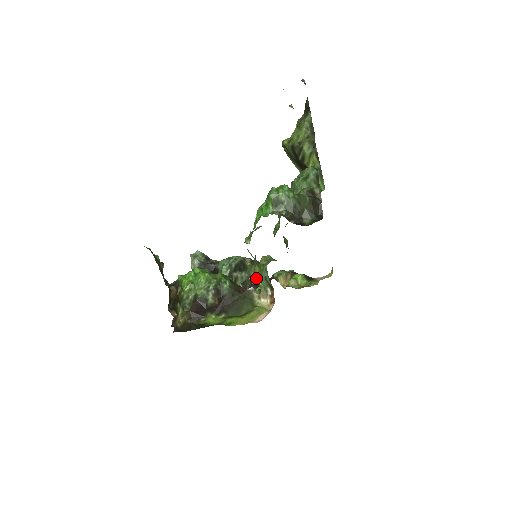
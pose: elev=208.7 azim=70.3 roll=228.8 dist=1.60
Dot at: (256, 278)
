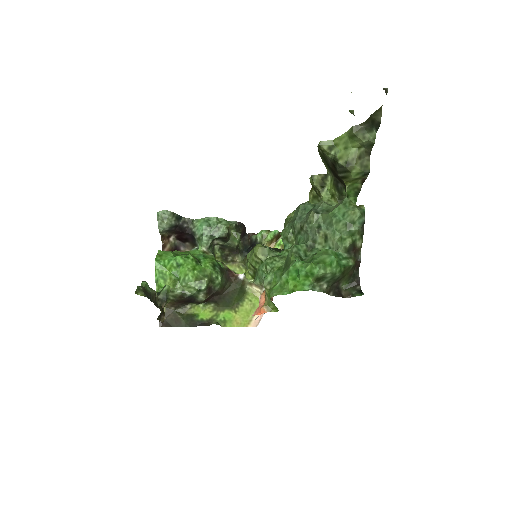
Dot at: (264, 299)
